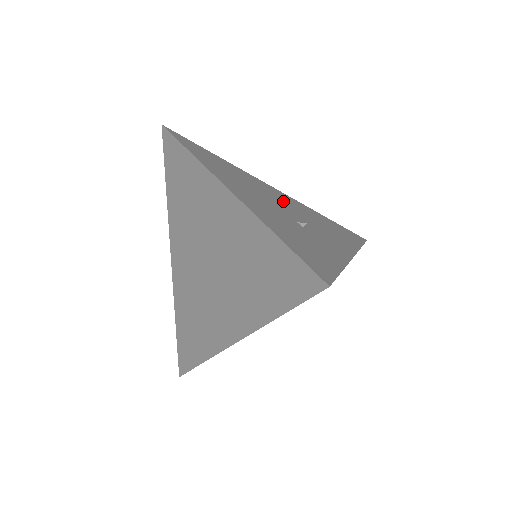
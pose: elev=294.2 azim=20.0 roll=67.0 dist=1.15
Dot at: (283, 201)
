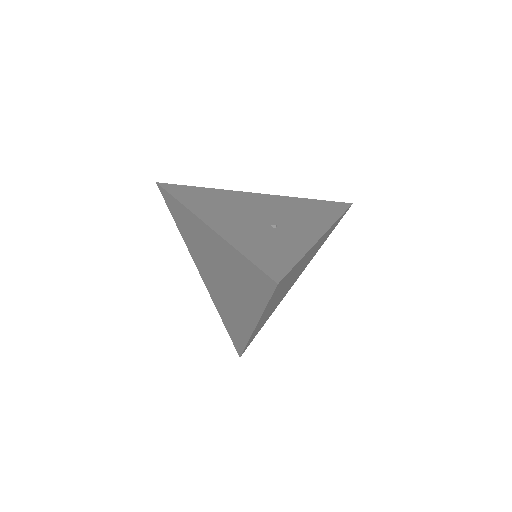
Dot at: (263, 206)
